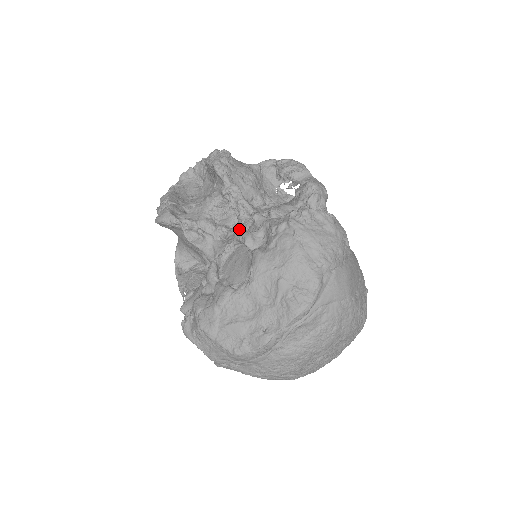
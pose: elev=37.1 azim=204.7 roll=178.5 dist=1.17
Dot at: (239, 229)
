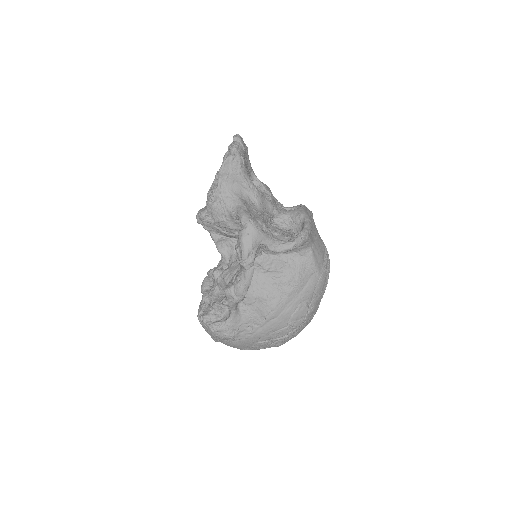
Dot at: occluded
